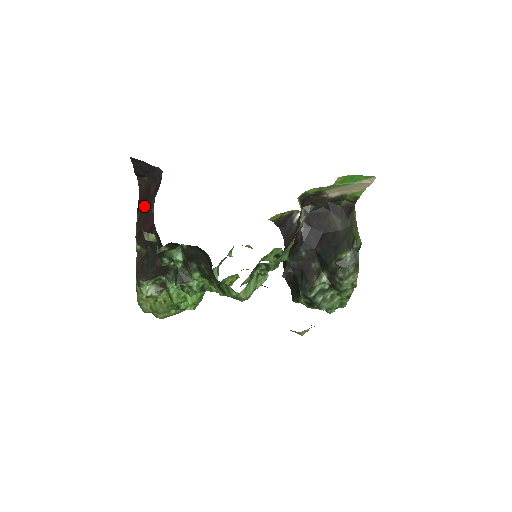
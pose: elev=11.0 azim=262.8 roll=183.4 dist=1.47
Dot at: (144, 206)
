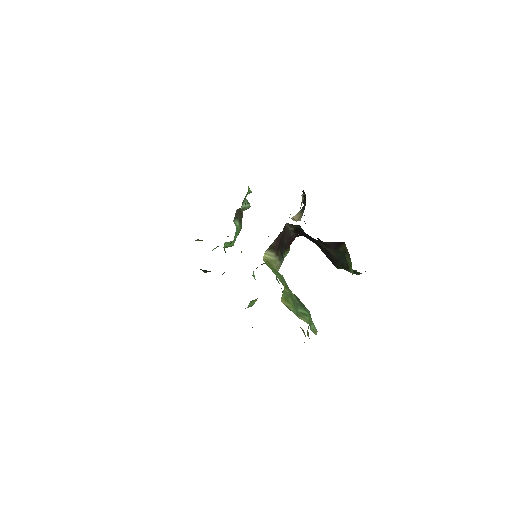
Dot at: occluded
